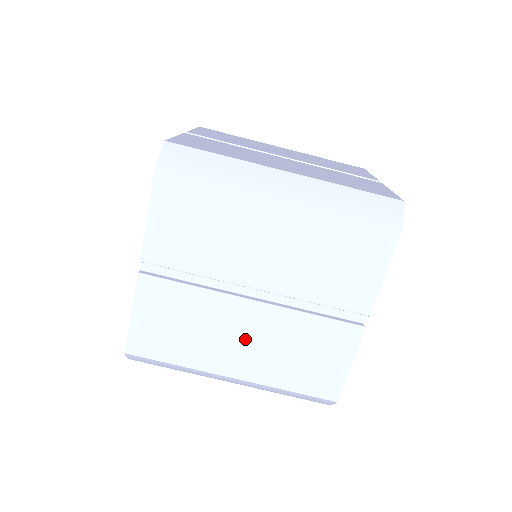
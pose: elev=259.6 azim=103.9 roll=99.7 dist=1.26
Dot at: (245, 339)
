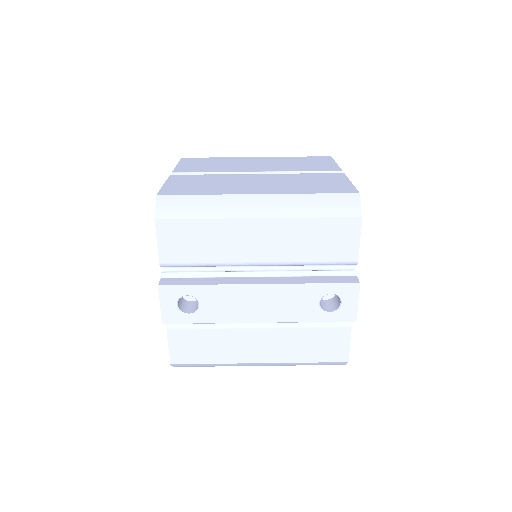
Dot at: (259, 183)
